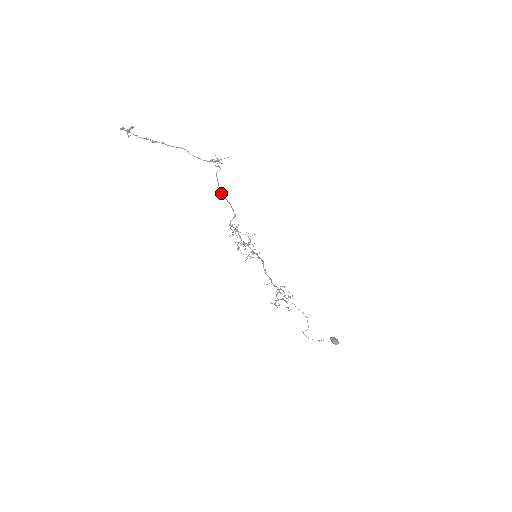
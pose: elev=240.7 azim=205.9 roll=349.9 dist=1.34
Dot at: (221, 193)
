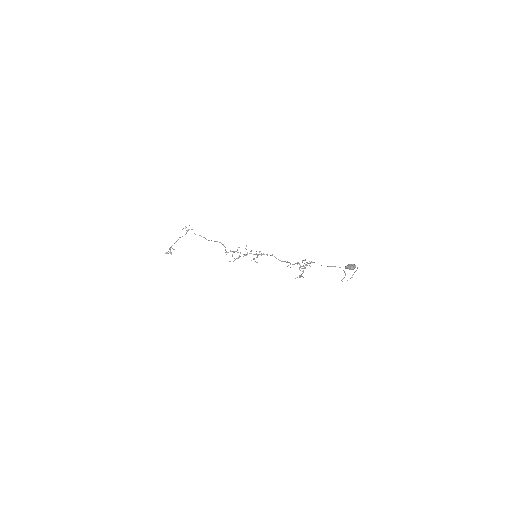
Dot at: (208, 240)
